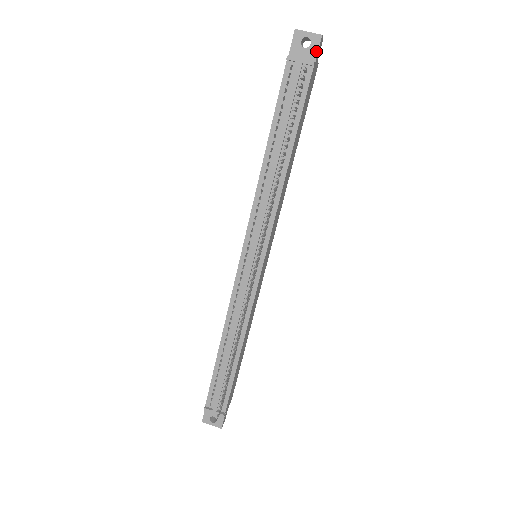
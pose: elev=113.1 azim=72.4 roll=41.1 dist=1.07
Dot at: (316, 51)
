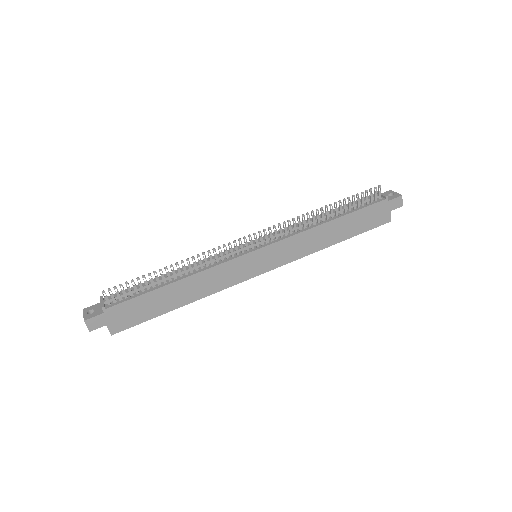
Dot at: (393, 198)
